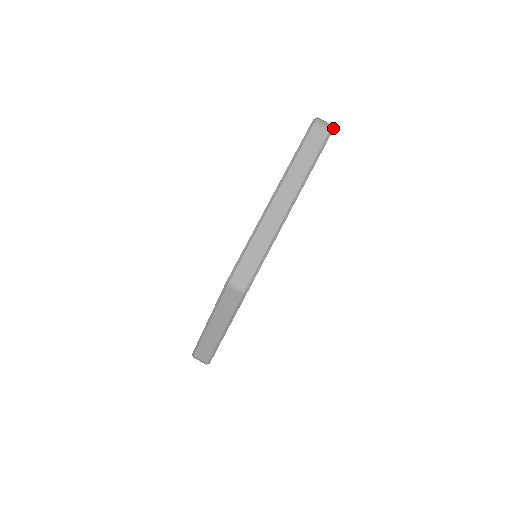
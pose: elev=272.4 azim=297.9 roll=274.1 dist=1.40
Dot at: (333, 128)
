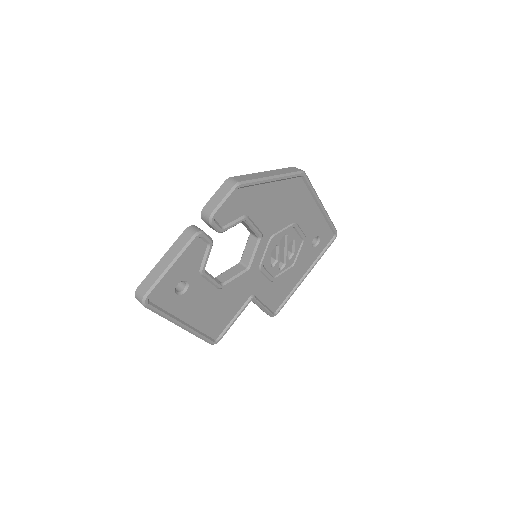
Dot at: occluded
